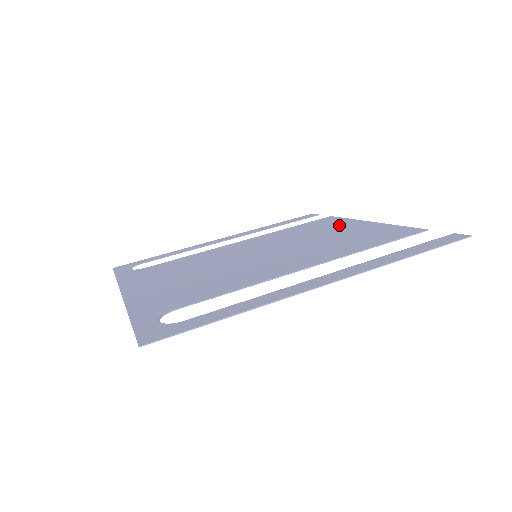
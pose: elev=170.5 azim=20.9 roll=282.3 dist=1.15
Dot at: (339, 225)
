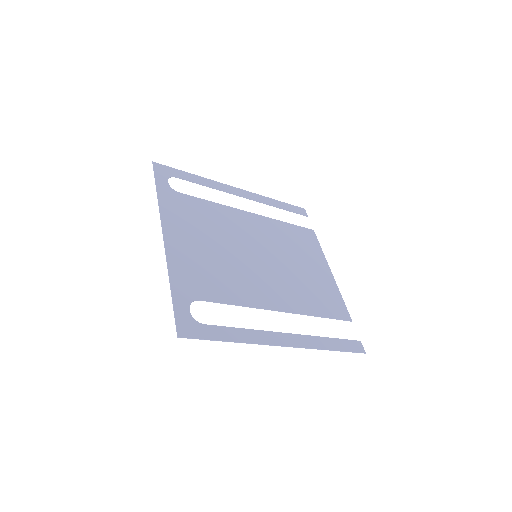
Dot at: (314, 256)
